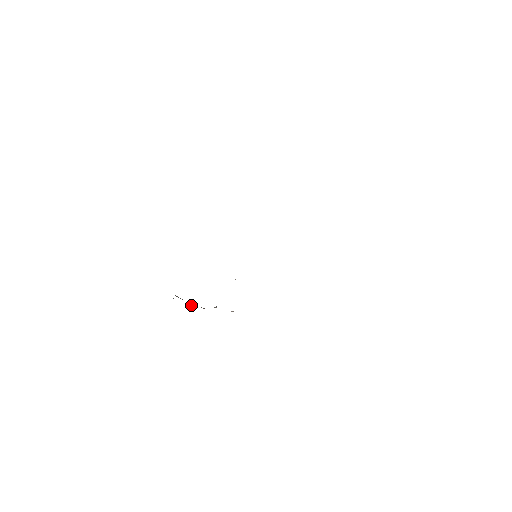
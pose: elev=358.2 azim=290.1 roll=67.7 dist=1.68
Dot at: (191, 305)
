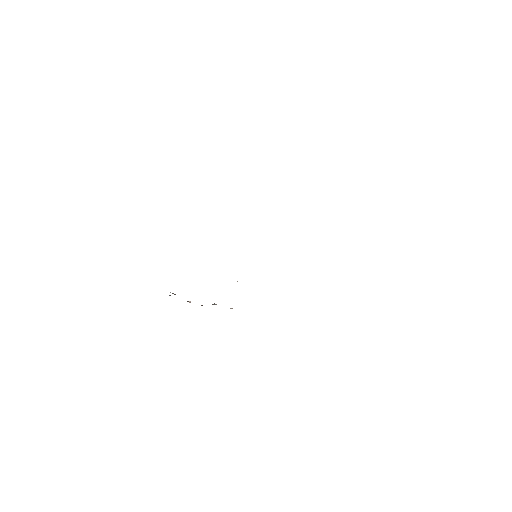
Dot at: (189, 302)
